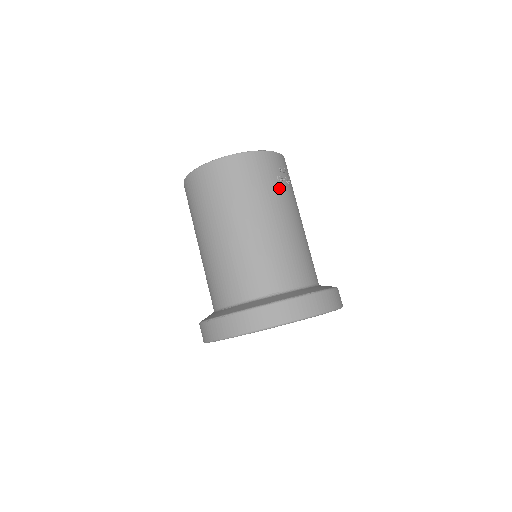
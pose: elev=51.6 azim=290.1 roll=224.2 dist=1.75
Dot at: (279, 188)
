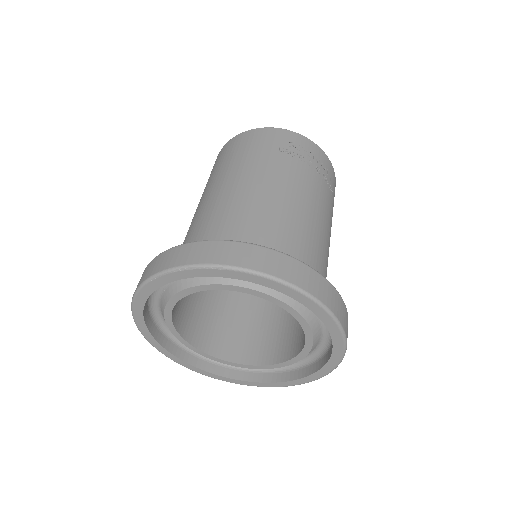
Dot at: (275, 157)
